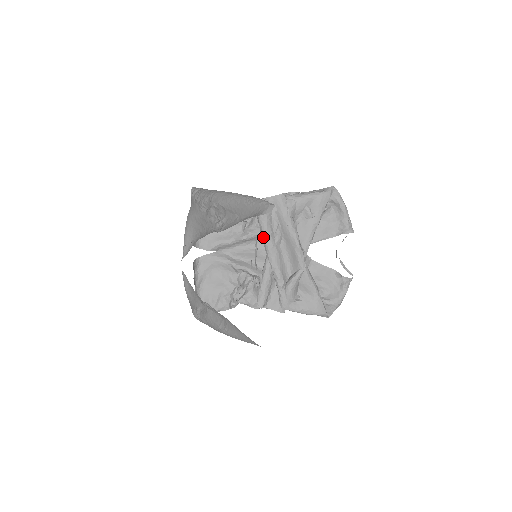
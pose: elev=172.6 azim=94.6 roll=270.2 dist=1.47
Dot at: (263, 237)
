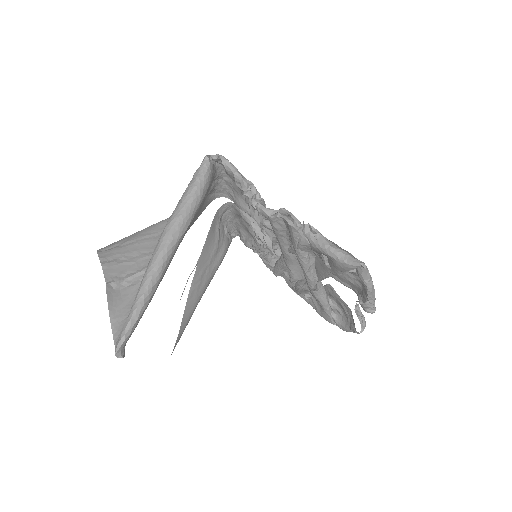
Dot at: occluded
